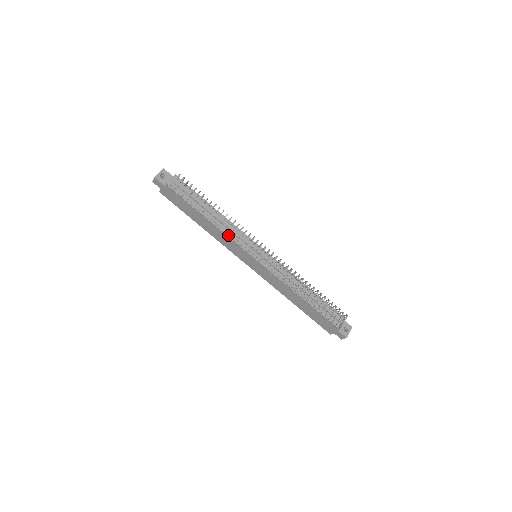
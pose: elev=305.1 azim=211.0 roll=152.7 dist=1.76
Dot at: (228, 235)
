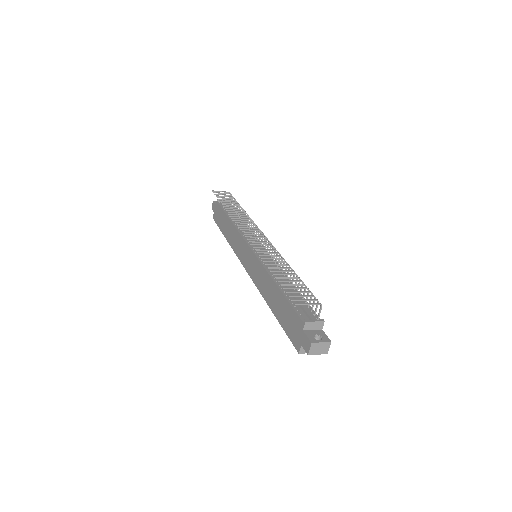
Dot at: (238, 230)
